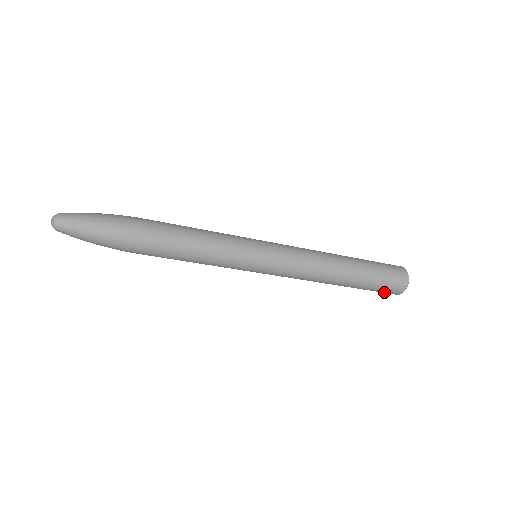
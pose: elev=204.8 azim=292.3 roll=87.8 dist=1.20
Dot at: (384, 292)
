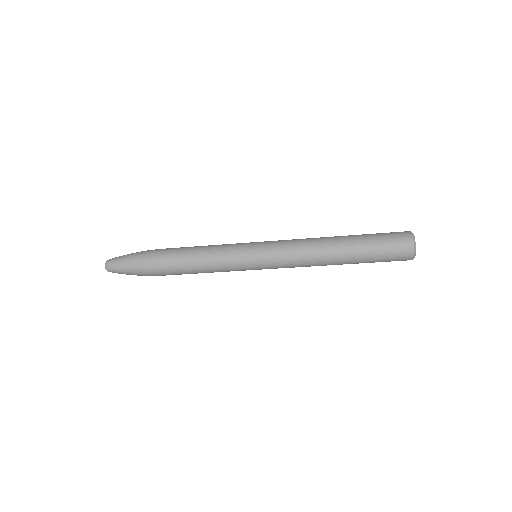
Dot at: (395, 253)
